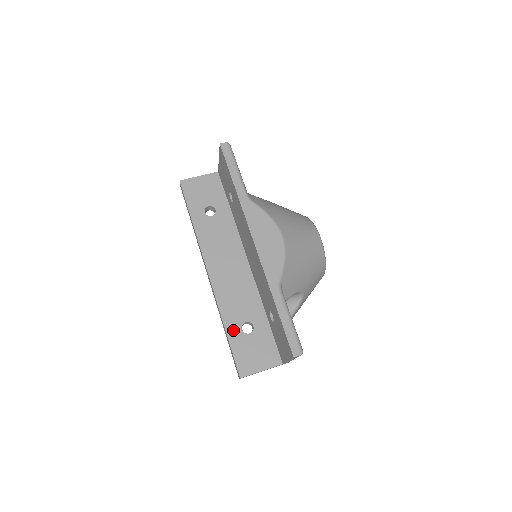
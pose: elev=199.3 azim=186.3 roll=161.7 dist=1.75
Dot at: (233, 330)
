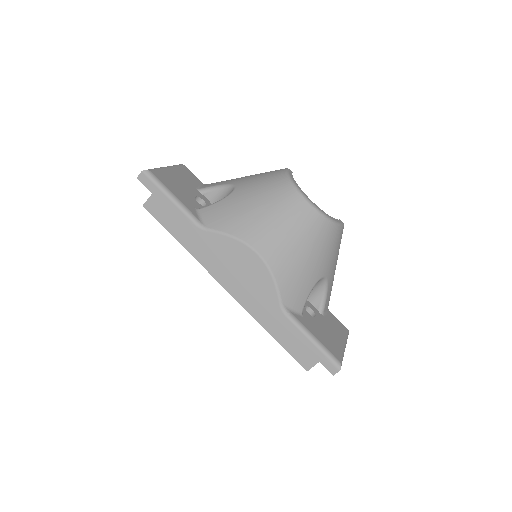
Dot at: (277, 332)
